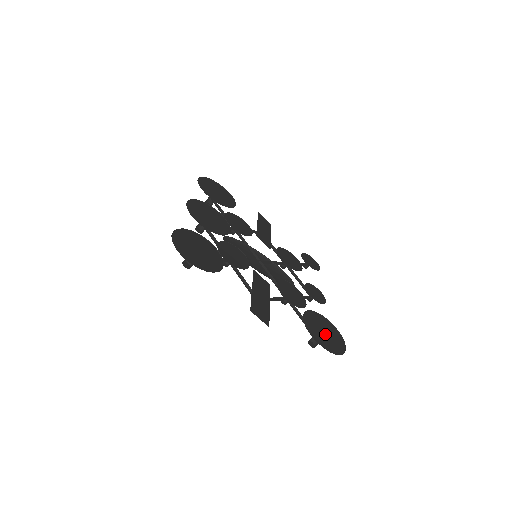
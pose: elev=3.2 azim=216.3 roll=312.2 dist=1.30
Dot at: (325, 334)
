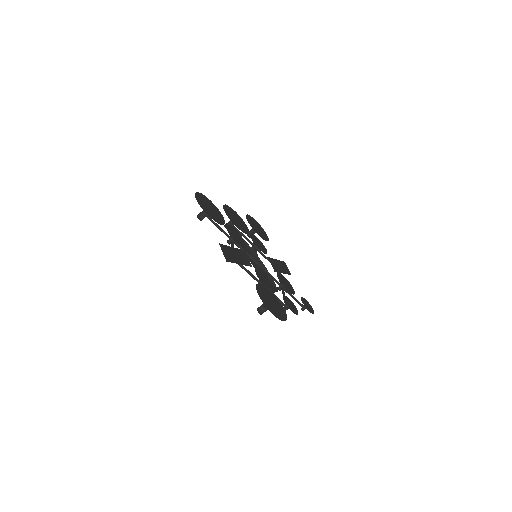
Dot at: (271, 302)
